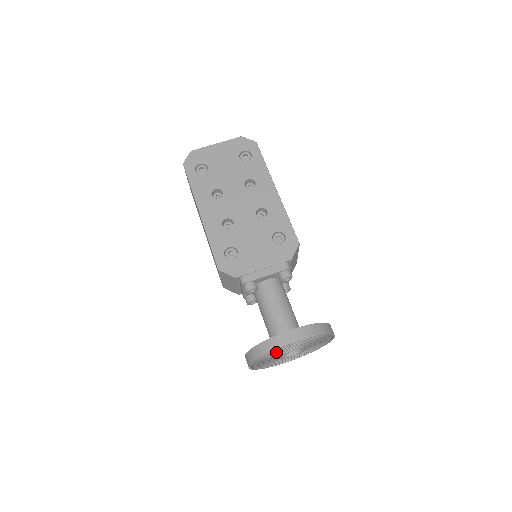
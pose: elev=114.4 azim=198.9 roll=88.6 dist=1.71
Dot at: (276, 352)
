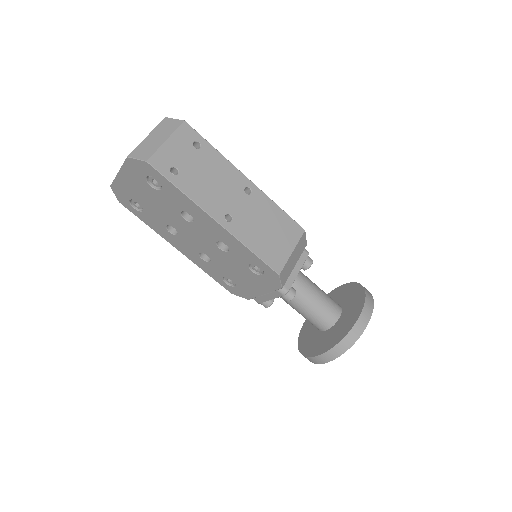
Dot at: occluded
